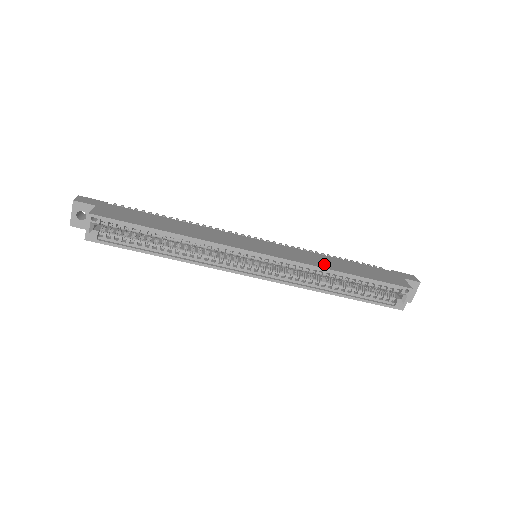
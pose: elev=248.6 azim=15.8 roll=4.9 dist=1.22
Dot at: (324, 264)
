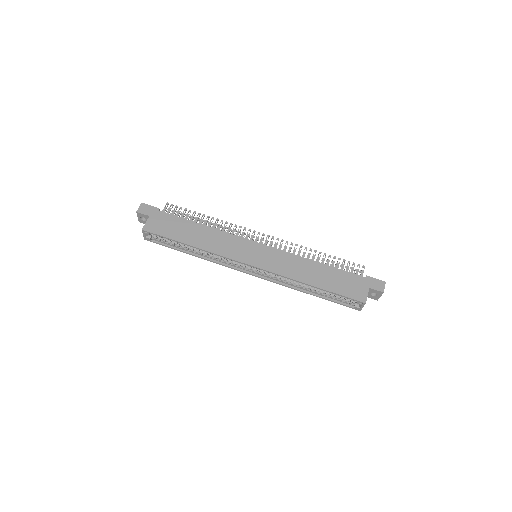
Dot at: (300, 274)
